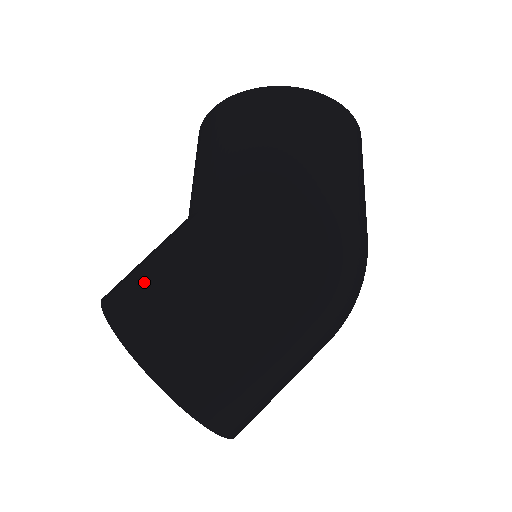
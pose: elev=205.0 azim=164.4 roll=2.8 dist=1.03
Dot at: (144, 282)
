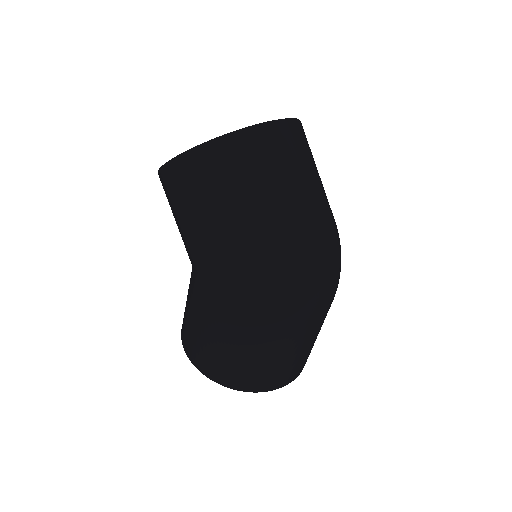
Dot at: (188, 328)
